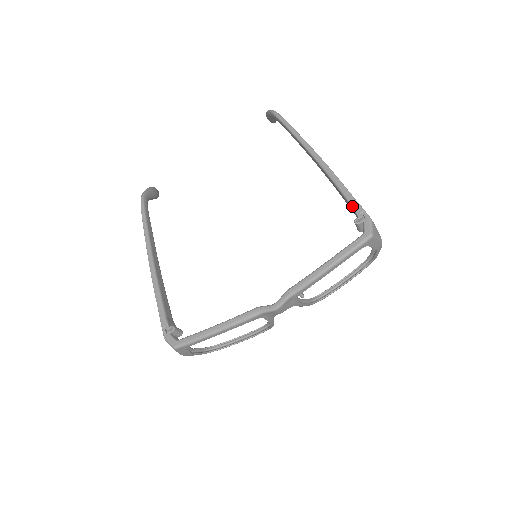
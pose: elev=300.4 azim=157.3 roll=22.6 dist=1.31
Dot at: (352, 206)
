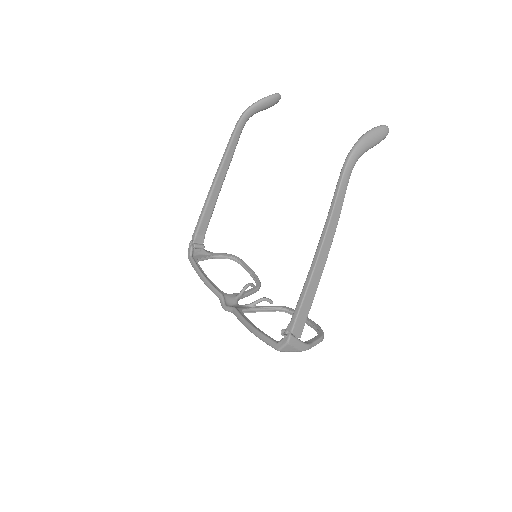
Dot at: (291, 319)
